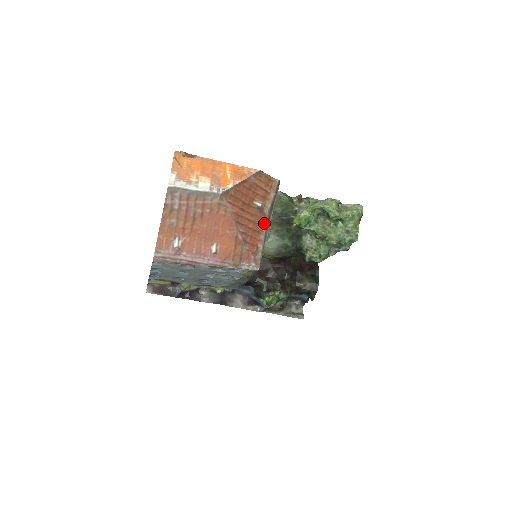
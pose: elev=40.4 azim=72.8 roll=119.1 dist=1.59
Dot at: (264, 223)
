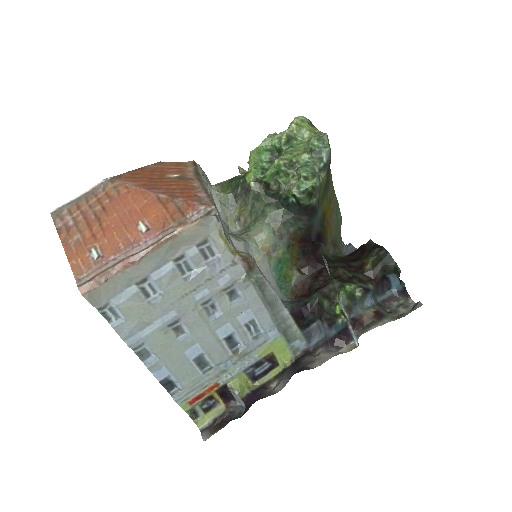
Dot at: (195, 183)
